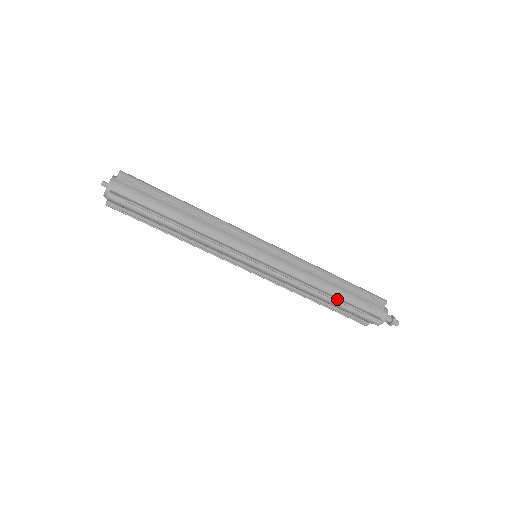
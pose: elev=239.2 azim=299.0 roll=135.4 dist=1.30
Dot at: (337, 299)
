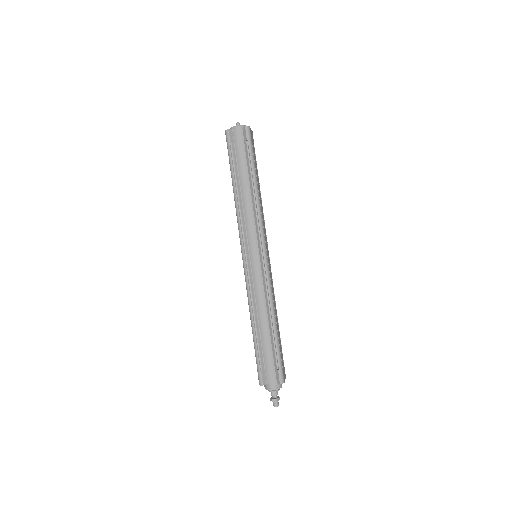
Dot at: (258, 336)
